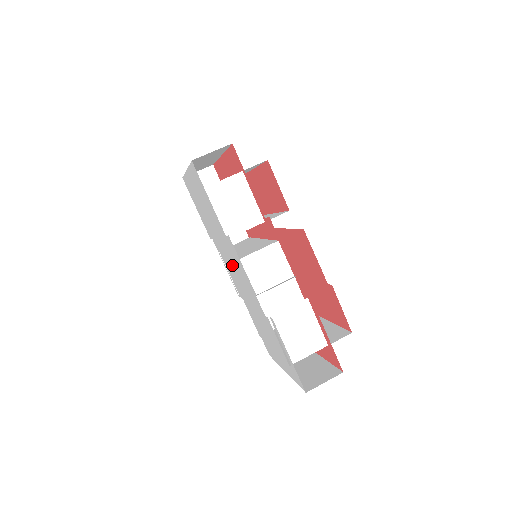
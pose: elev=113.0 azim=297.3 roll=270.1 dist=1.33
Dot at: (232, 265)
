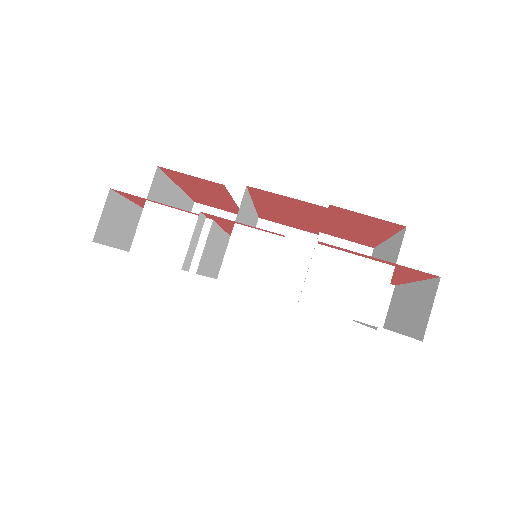
Dot at: occluded
